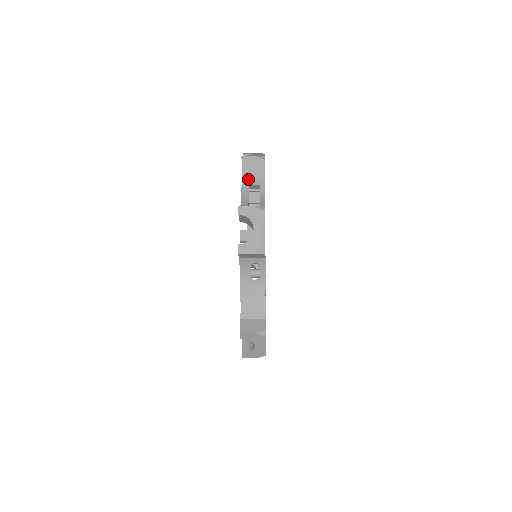
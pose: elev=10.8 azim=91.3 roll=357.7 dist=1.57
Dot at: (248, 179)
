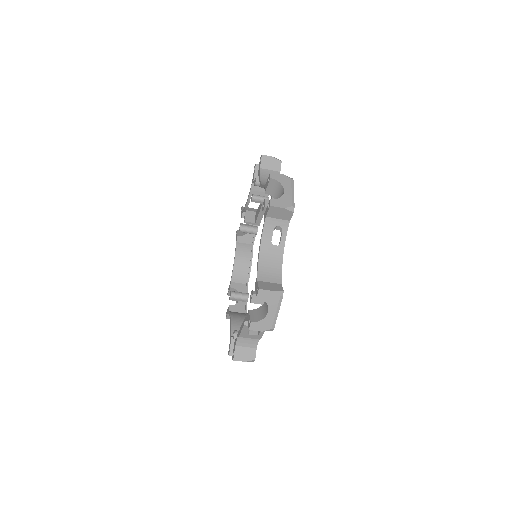
Dot at: (266, 174)
